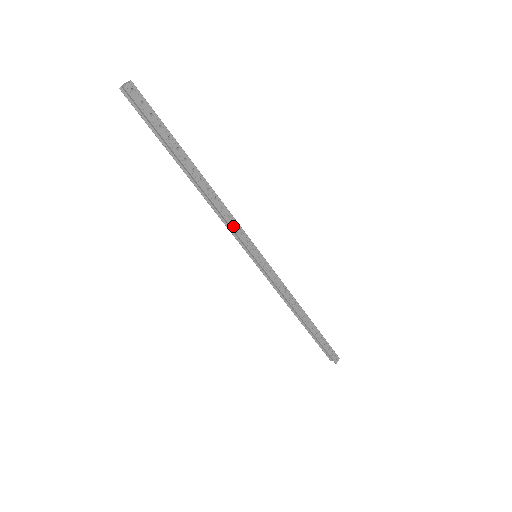
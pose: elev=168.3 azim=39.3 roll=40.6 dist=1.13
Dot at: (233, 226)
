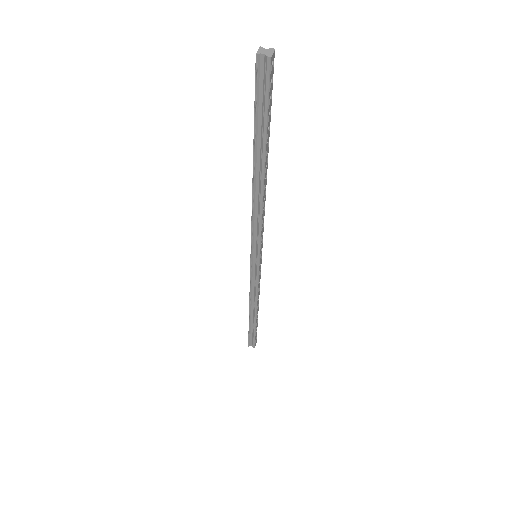
Dot at: (262, 227)
